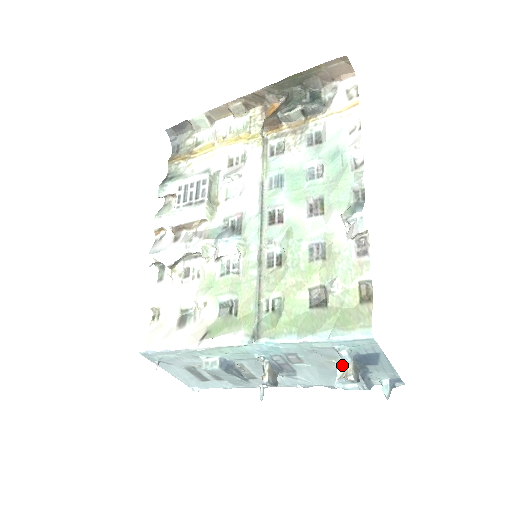
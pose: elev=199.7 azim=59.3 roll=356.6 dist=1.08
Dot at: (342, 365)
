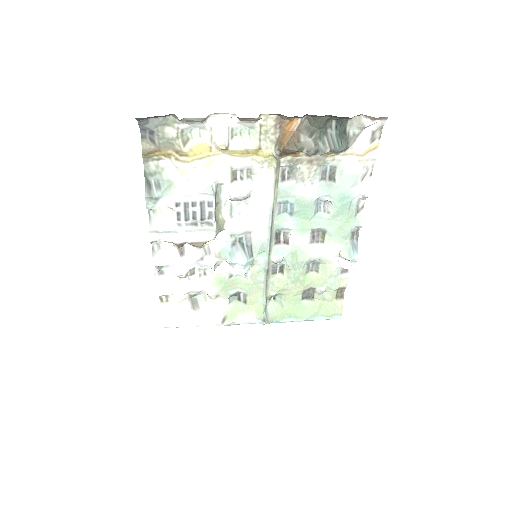
Dot at: occluded
